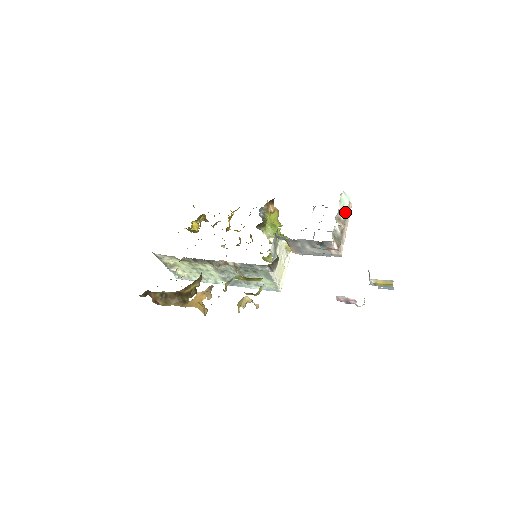
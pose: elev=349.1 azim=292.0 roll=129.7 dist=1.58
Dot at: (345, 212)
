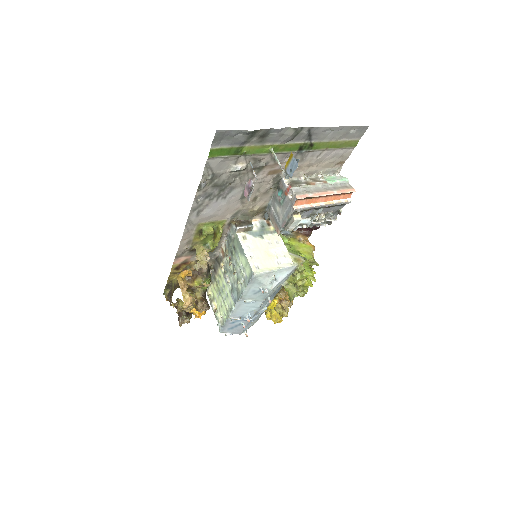
Dot at: (328, 180)
